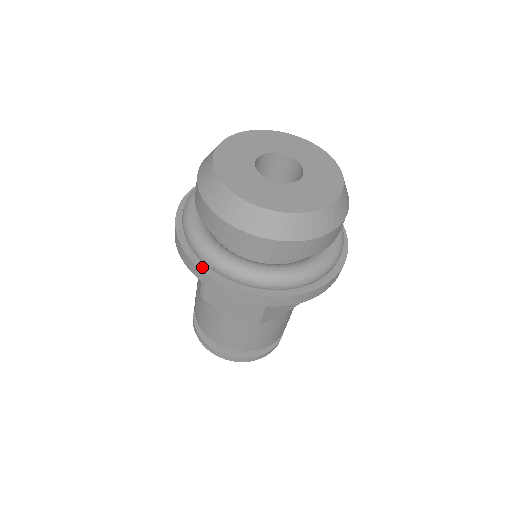
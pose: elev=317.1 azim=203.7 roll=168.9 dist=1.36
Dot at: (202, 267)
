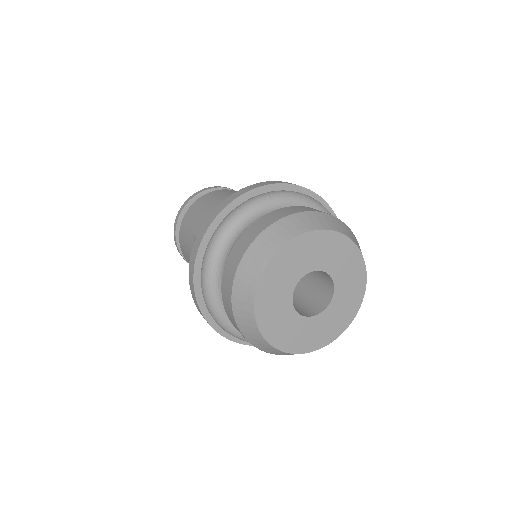
Dot at: (226, 335)
